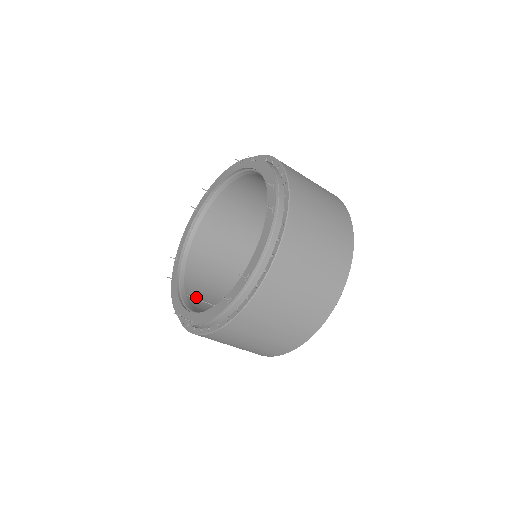
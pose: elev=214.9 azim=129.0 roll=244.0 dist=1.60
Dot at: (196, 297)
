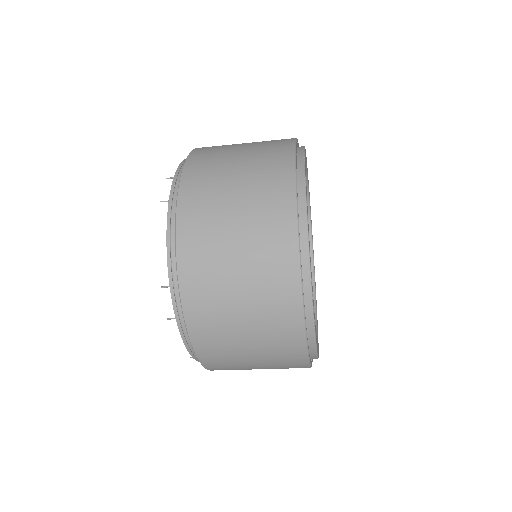
Dot at: occluded
